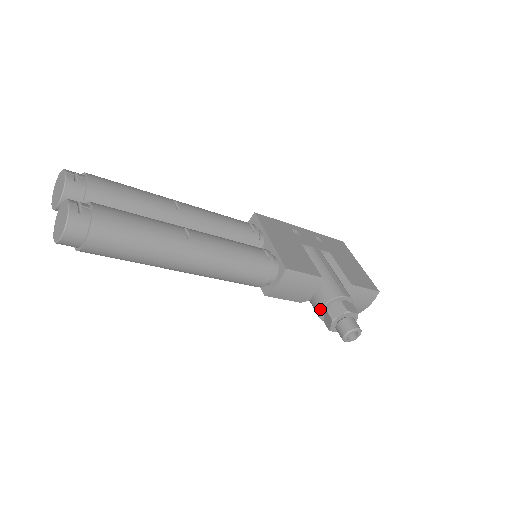
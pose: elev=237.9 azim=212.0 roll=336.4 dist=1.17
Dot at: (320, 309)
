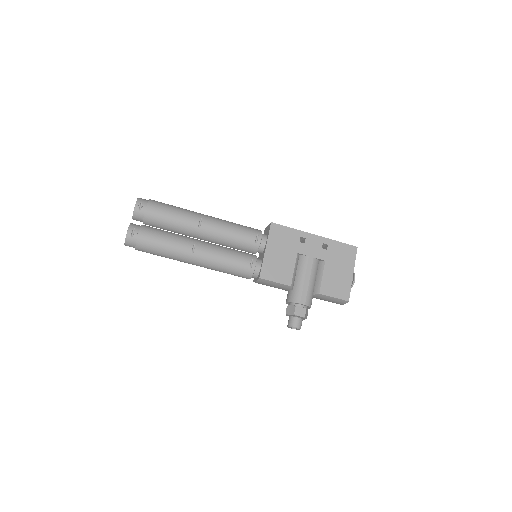
Dot at: (286, 302)
